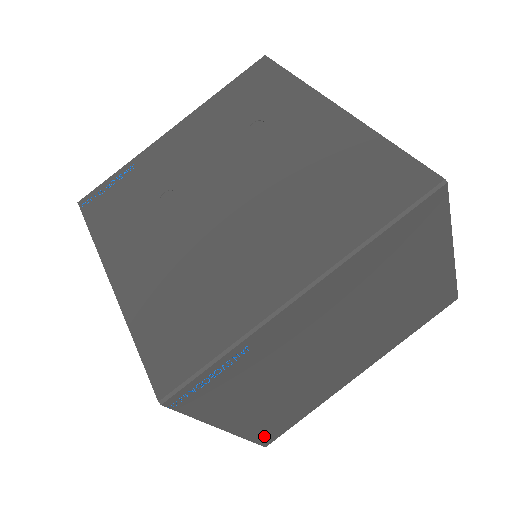
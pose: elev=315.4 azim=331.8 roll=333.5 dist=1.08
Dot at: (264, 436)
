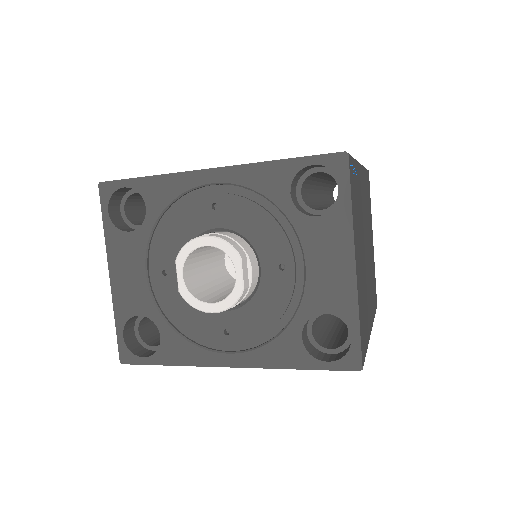
Dot at: (361, 337)
